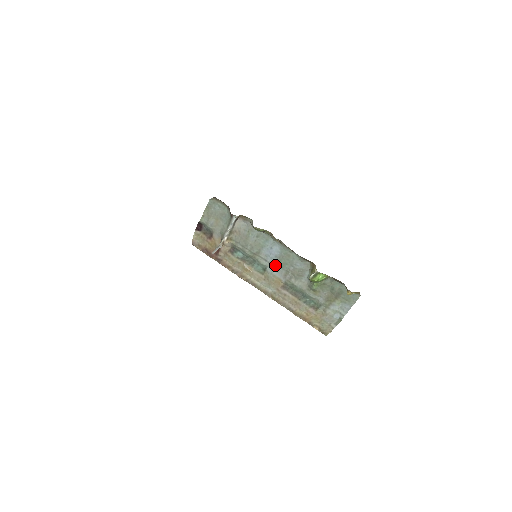
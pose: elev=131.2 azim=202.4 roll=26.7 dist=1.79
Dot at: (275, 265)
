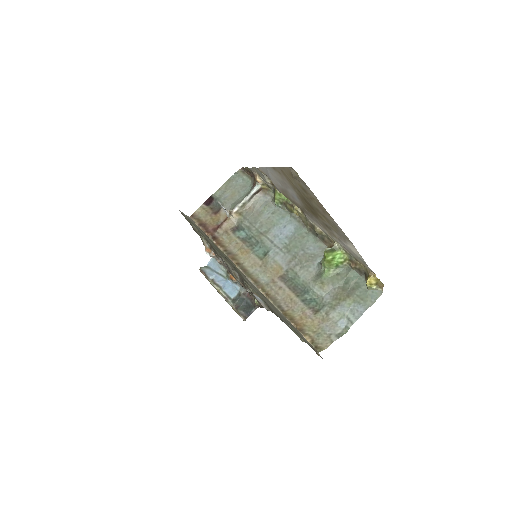
Dot at: (281, 248)
